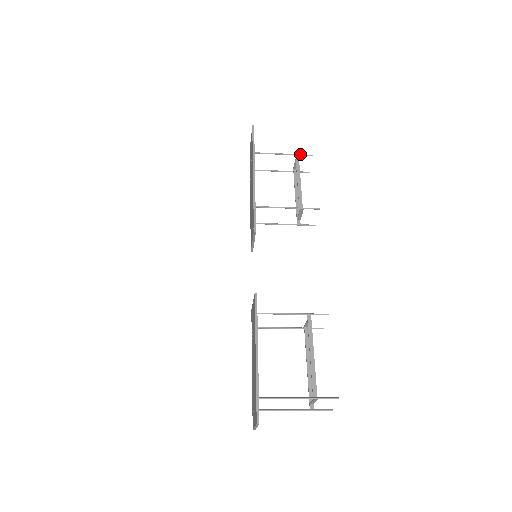
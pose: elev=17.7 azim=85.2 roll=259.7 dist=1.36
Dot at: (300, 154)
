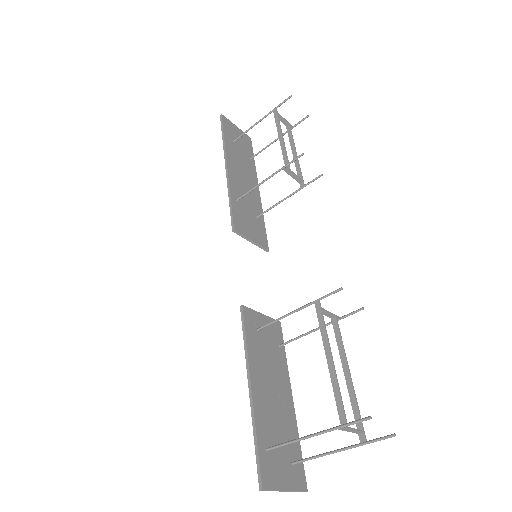
Dot at: (277, 106)
